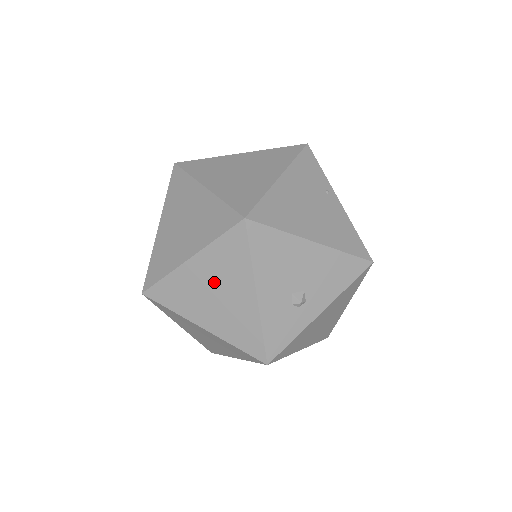
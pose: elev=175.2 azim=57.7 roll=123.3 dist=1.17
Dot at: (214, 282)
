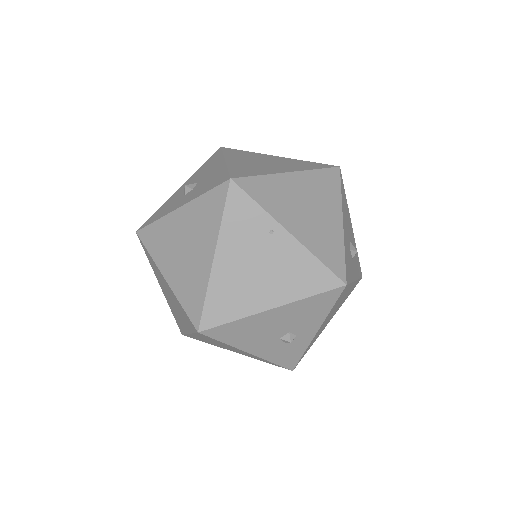
Dot at: (217, 343)
